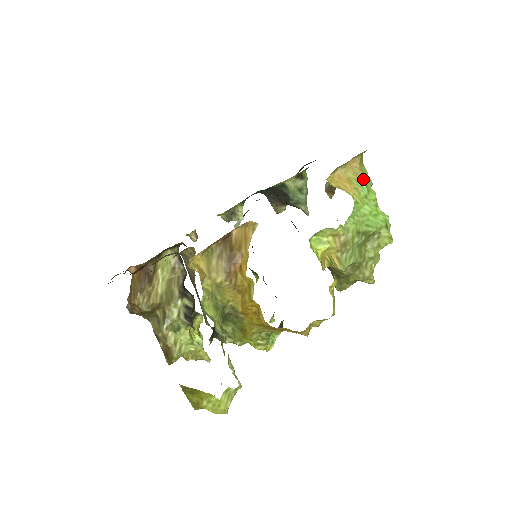
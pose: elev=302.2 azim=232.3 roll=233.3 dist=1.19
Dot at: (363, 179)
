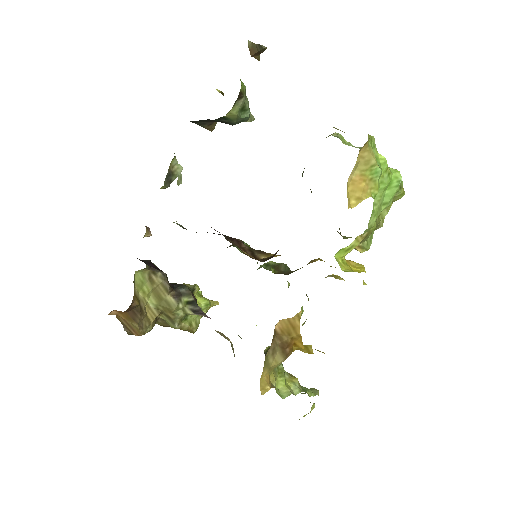
Dot at: (376, 162)
